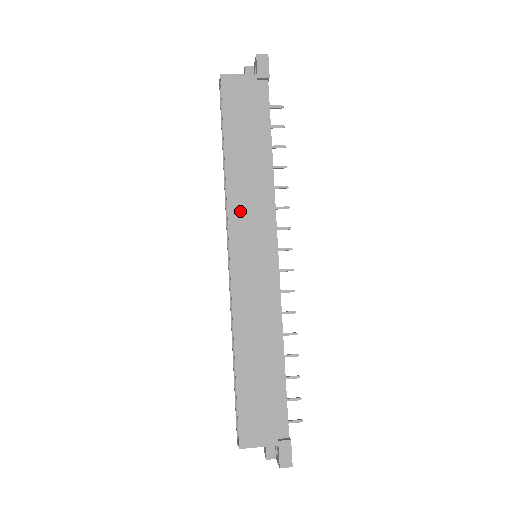
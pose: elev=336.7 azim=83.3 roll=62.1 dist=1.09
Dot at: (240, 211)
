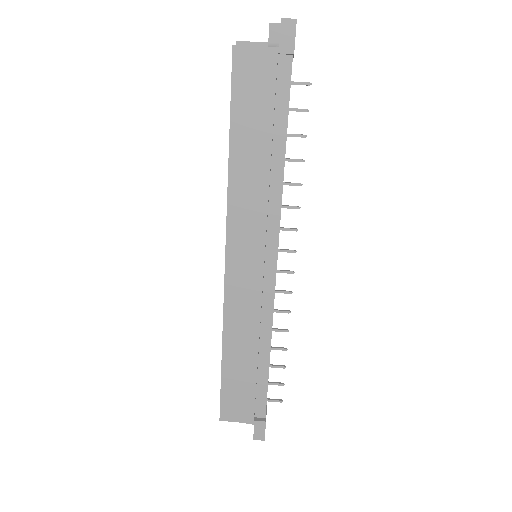
Dot at: (240, 216)
